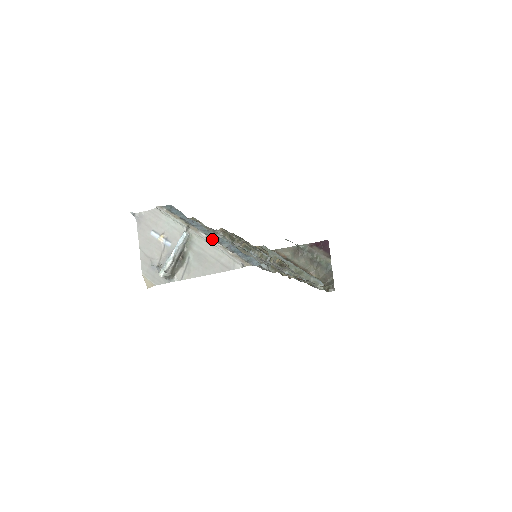
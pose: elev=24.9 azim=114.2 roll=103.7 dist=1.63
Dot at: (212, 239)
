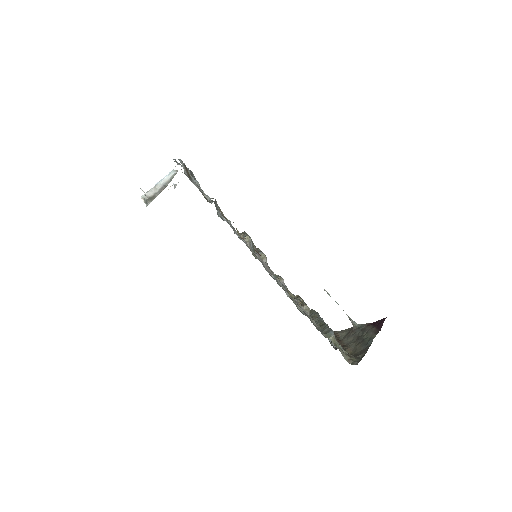
Dot at: occluded
